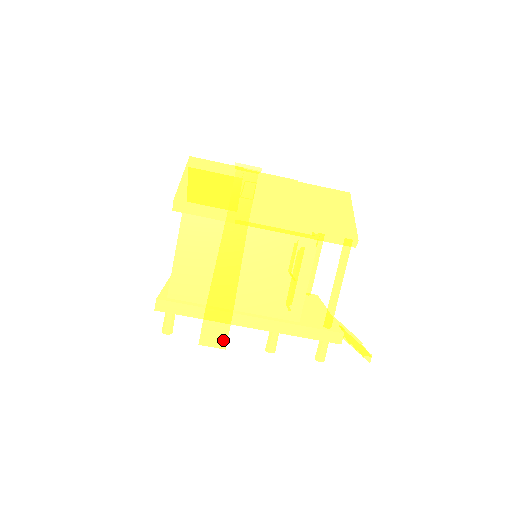
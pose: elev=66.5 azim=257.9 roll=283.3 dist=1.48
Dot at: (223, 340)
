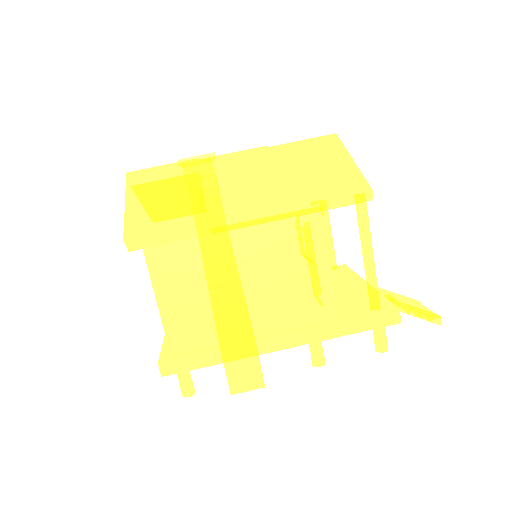
Dot at: (258, 378)
